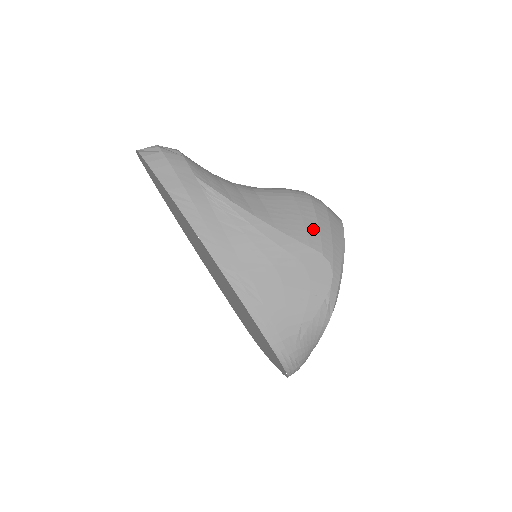
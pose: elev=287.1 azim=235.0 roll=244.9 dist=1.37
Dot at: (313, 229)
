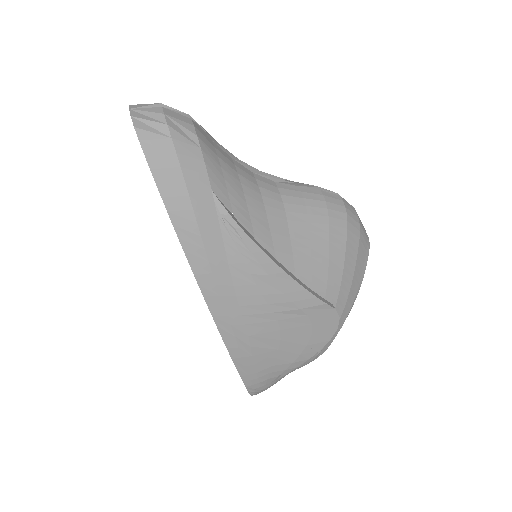
Dot at: (336, 272)
